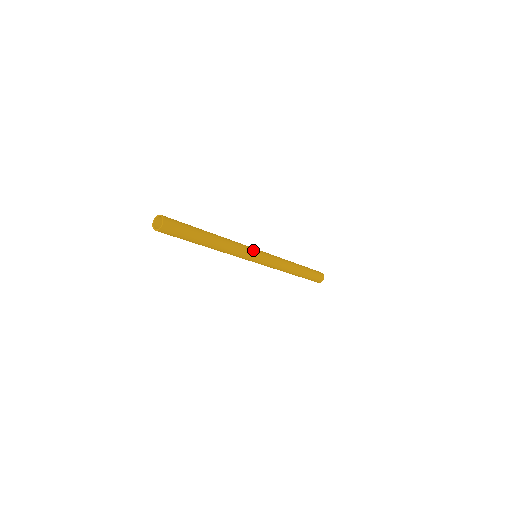
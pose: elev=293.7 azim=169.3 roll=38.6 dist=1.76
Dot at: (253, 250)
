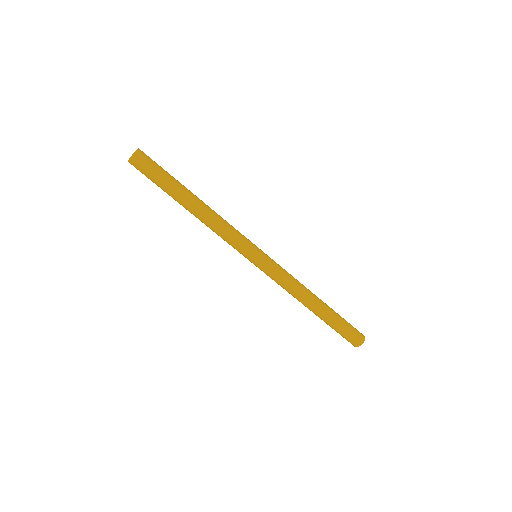
Dot at: (249, 243)
